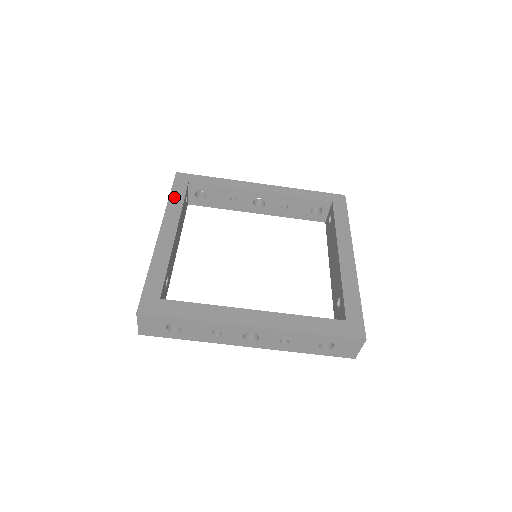
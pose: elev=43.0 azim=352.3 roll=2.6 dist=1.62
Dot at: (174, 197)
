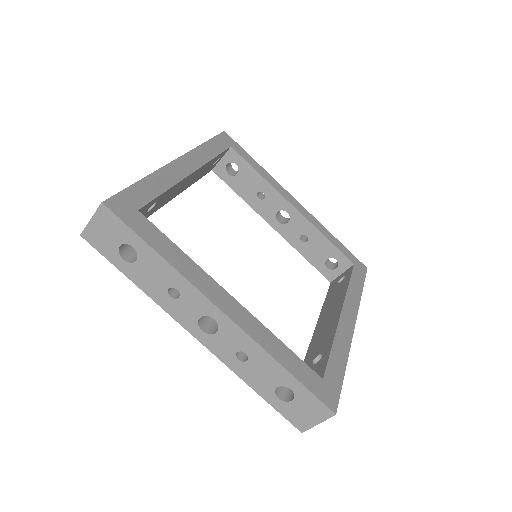
Dot at: (210, 145)
